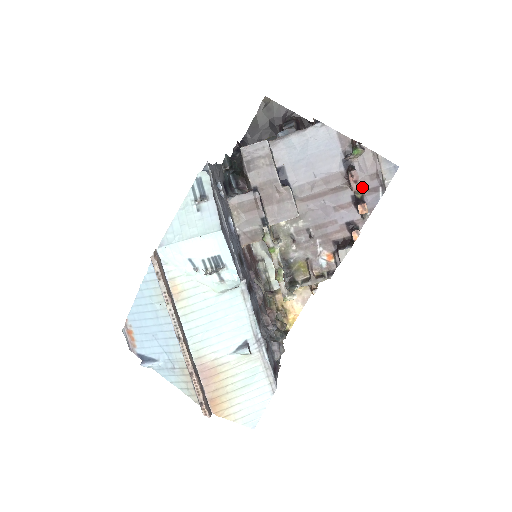
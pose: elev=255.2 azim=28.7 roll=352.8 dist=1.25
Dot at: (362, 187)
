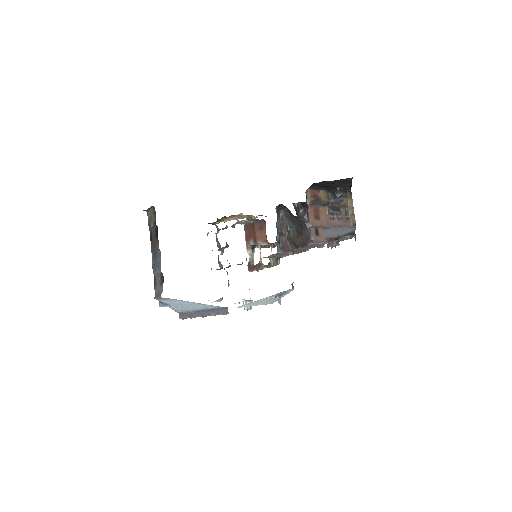
Dot at: occluded
